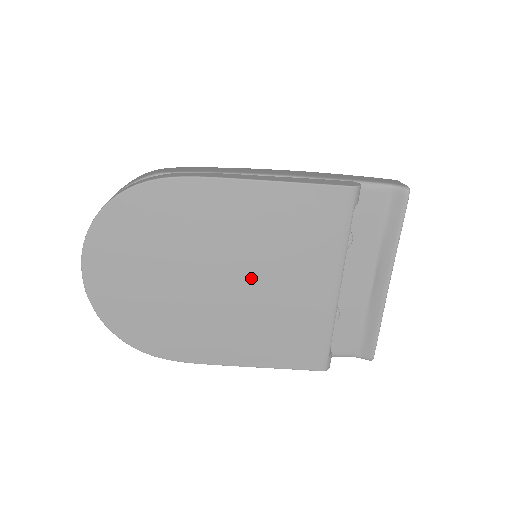
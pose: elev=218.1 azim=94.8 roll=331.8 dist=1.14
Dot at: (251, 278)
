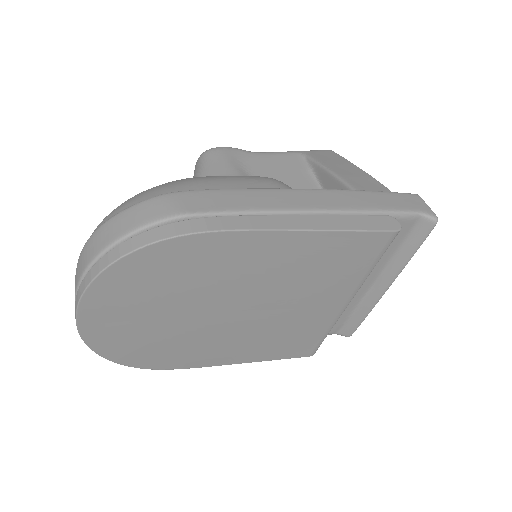
Dot at: (270, 306)
